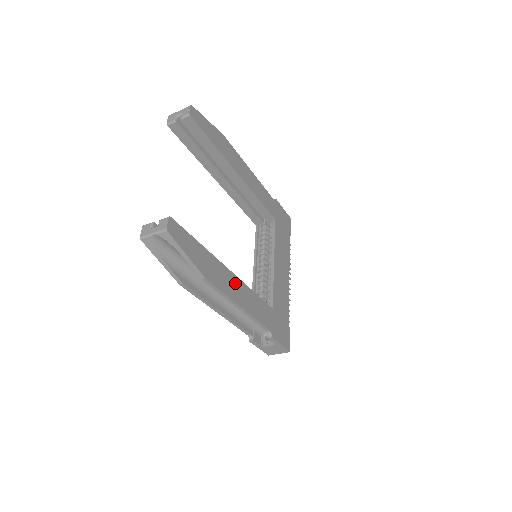
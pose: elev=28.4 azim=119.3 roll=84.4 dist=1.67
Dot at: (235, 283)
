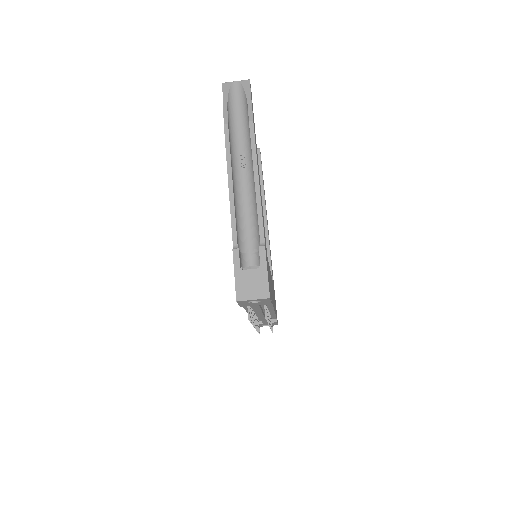
Dot at: occluded
